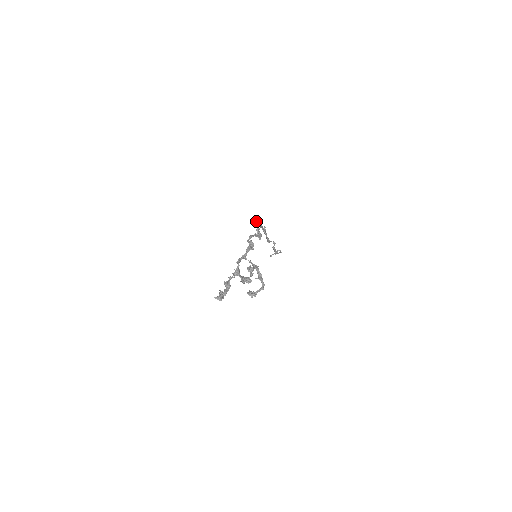
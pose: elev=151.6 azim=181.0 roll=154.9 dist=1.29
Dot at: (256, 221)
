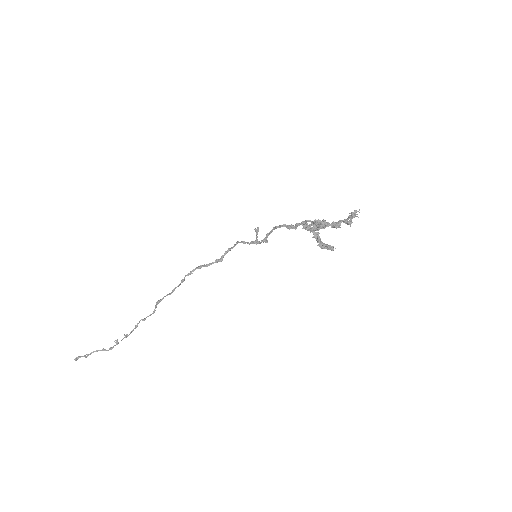
Dot at: (257, 229)
